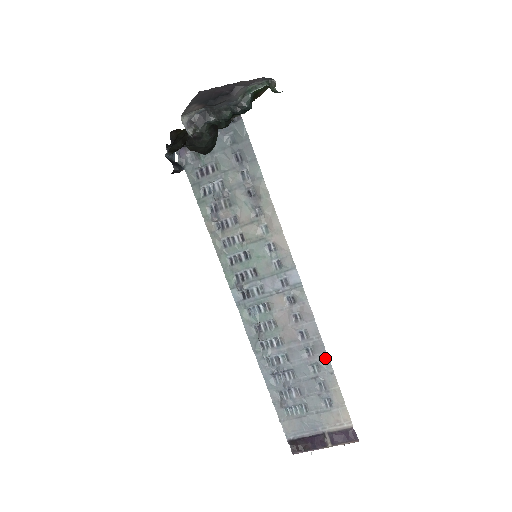
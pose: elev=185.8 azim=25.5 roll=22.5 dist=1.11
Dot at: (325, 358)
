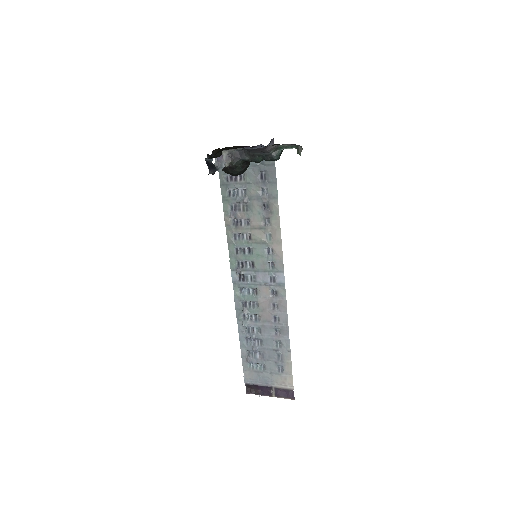
Dot at: (287, 340)
